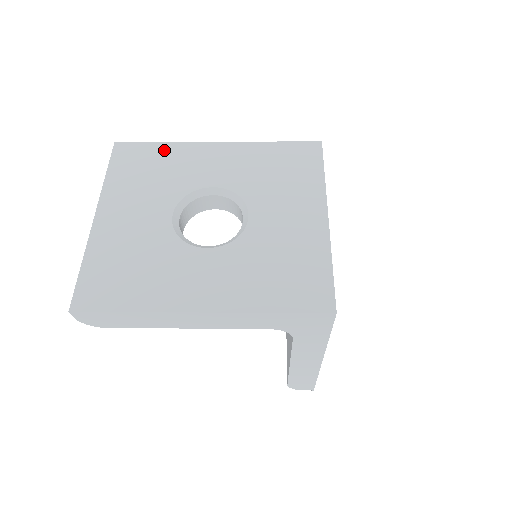
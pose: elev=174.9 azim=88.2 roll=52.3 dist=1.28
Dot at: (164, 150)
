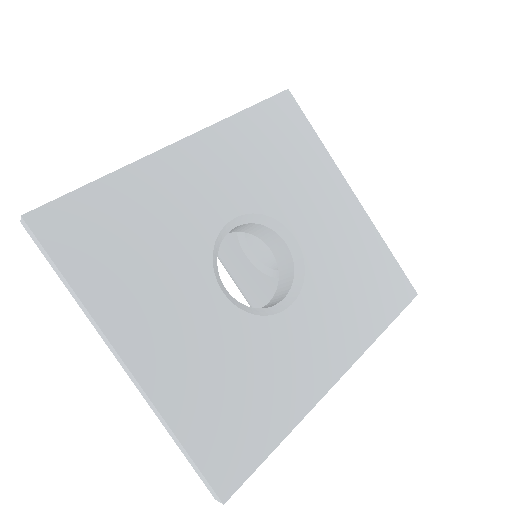
Dot at: (120, 191)
